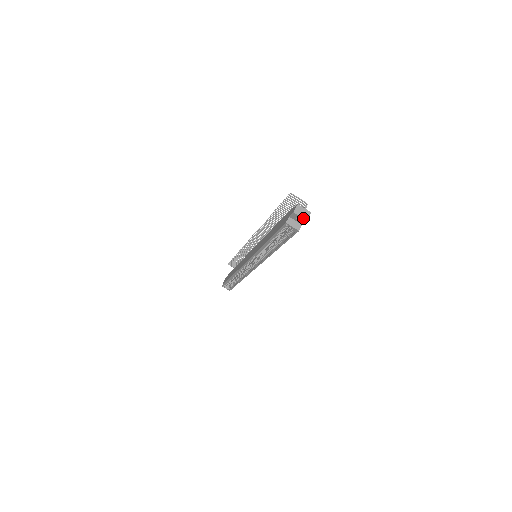
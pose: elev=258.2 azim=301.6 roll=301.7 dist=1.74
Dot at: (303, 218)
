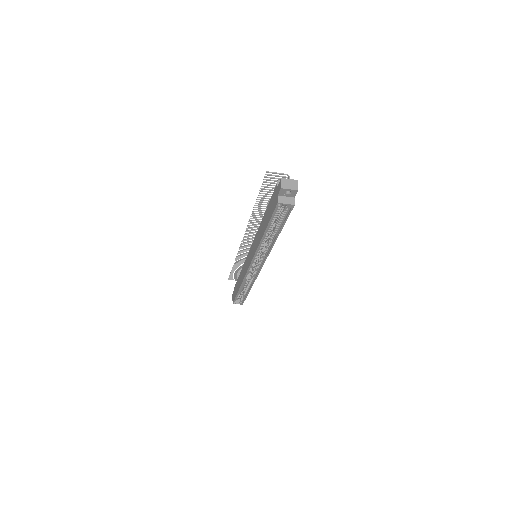
Dot at: (293, 189)
